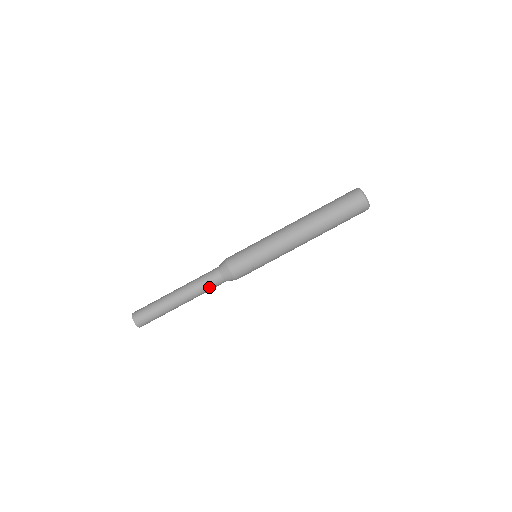
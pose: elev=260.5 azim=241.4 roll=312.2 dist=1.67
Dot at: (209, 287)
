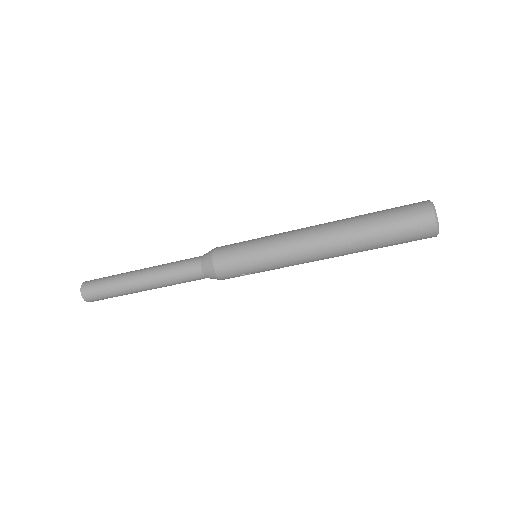
Dot at: (185, 281)
